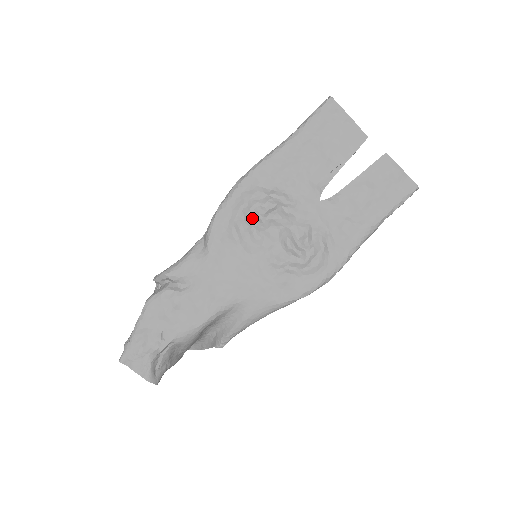
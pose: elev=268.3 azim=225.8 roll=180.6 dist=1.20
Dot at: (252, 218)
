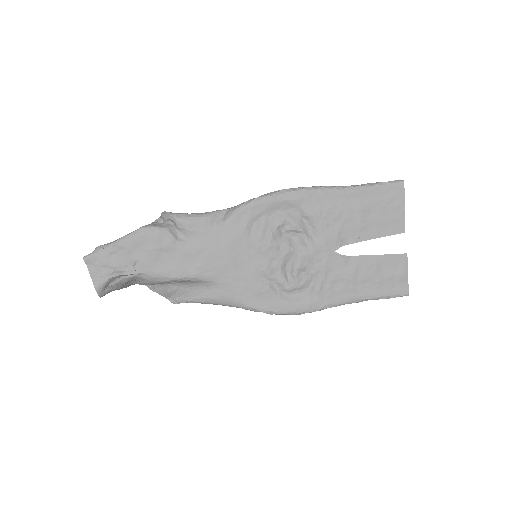
Dot at: (277, 226)
